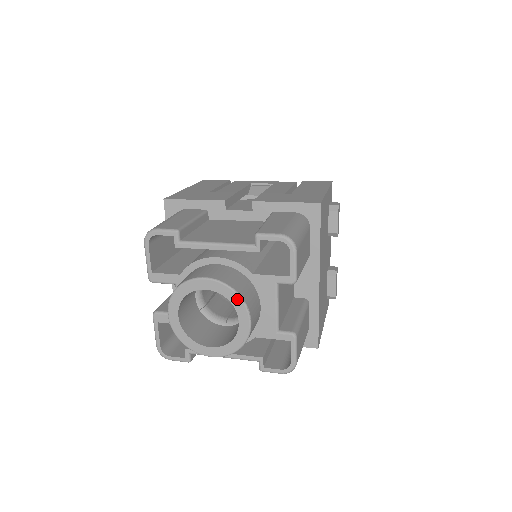
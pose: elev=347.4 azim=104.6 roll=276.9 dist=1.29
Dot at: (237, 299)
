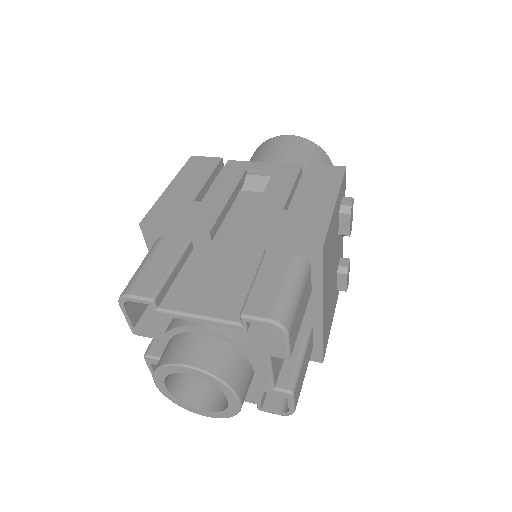
Dot at: (223, 386)
